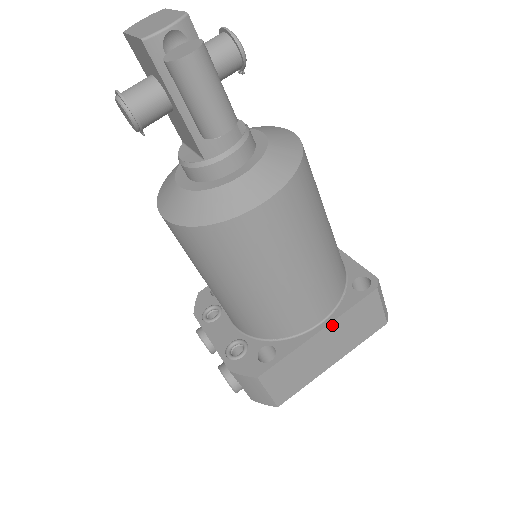
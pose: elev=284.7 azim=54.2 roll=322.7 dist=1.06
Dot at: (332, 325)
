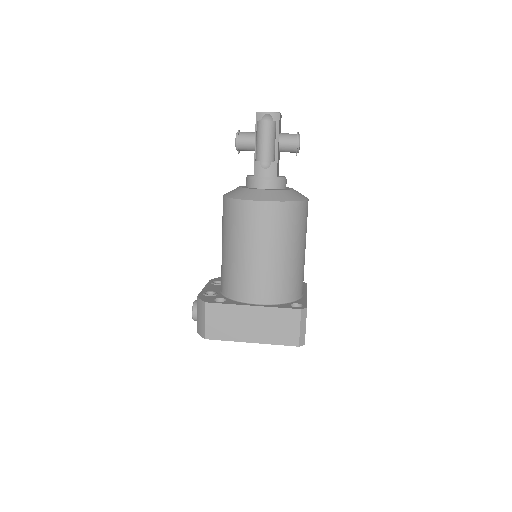
Dot at: (262, 309)
